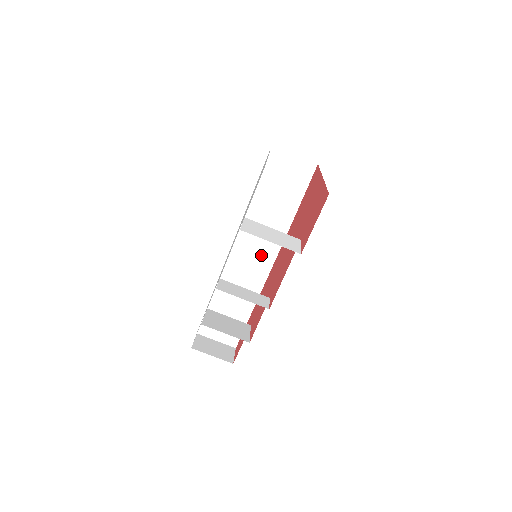
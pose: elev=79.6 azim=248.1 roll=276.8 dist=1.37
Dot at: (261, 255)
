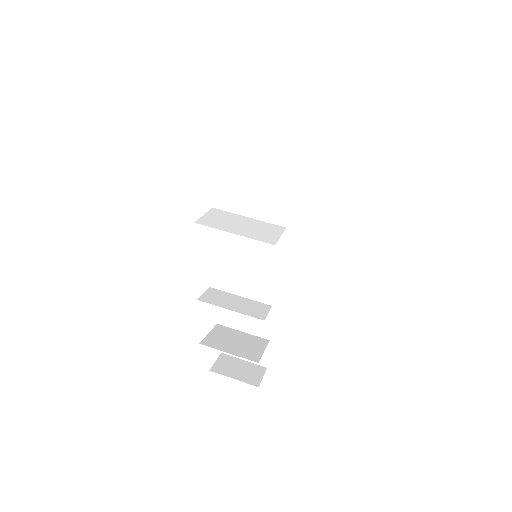
Dot at: (276, 255)
